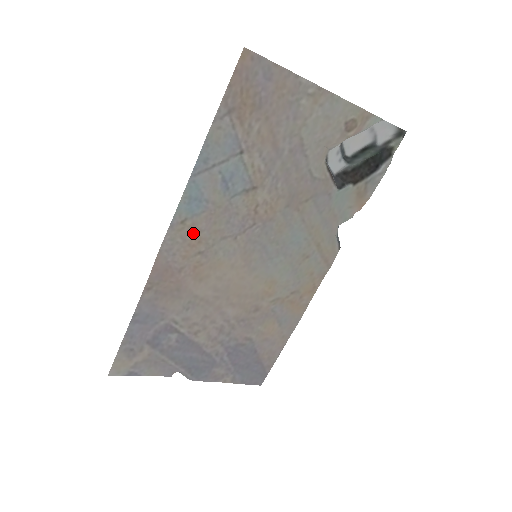
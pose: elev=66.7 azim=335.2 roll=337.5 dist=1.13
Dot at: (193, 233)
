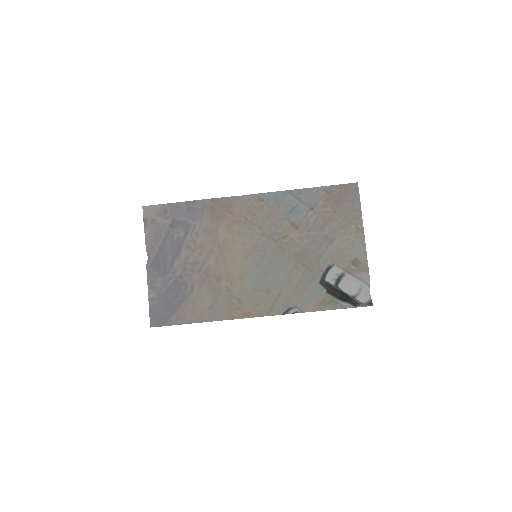
Dot at: (257, 209)
